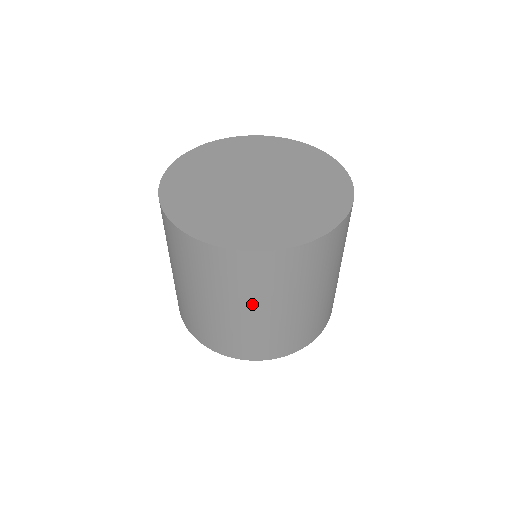
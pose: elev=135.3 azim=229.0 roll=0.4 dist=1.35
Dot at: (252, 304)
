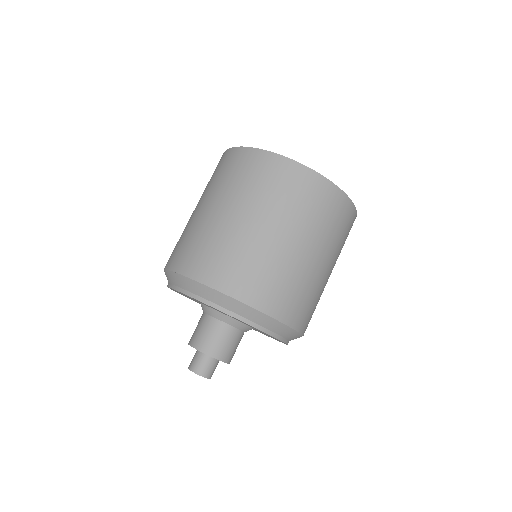
Dot at: (225, 200)
